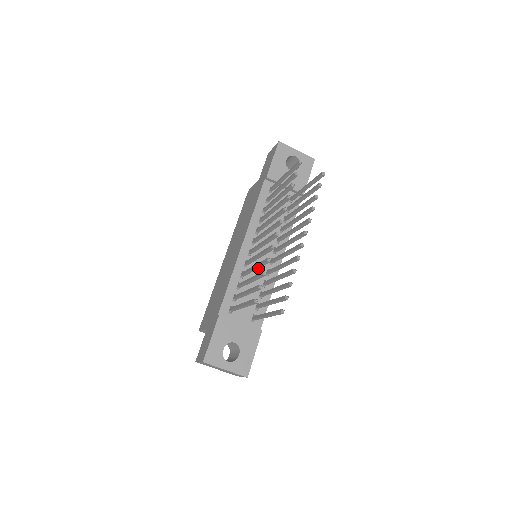
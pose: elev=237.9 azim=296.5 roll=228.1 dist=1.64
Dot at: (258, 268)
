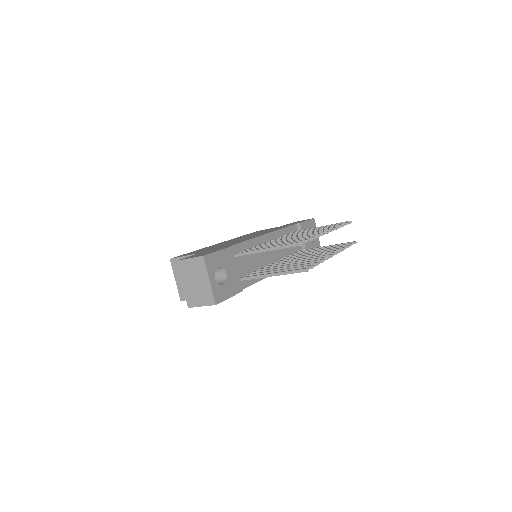
Dot at: occluded
